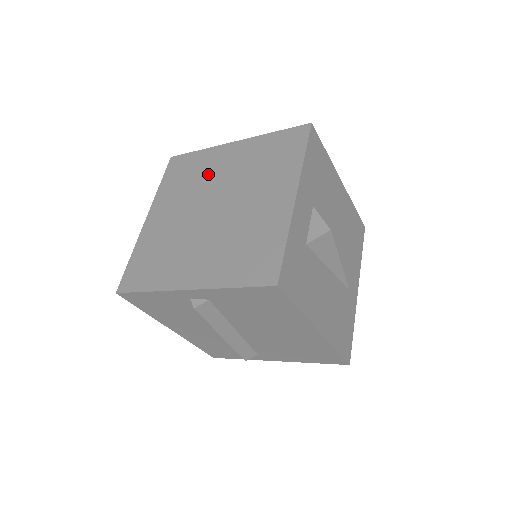
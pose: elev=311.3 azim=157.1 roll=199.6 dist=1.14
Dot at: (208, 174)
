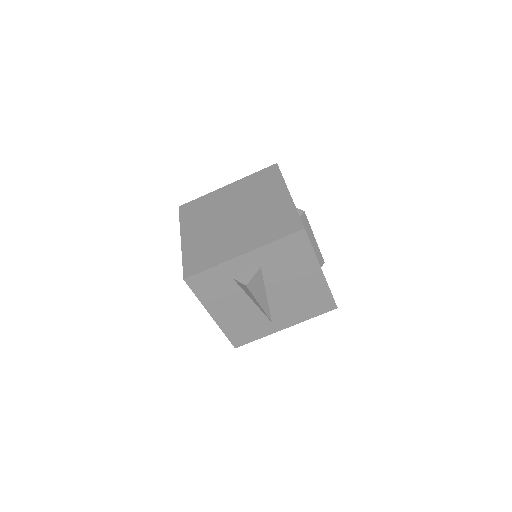
Dot at: (261, 195)
